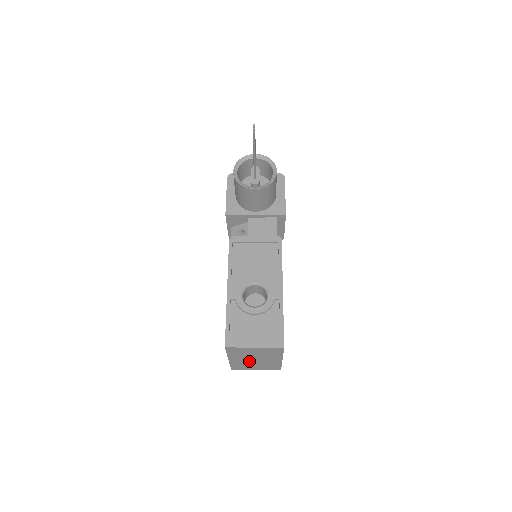
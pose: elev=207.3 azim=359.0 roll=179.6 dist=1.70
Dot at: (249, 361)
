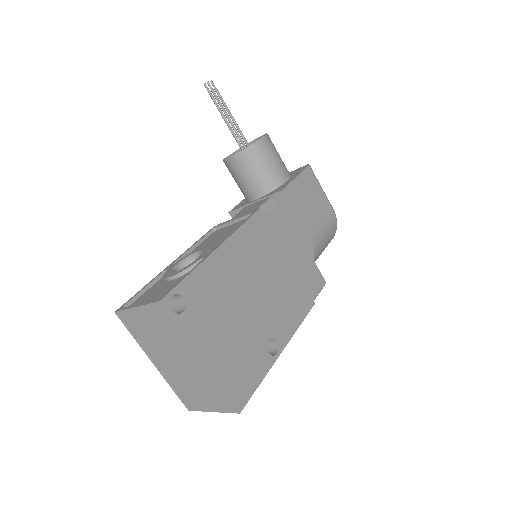
Dot at: (176, 369)
